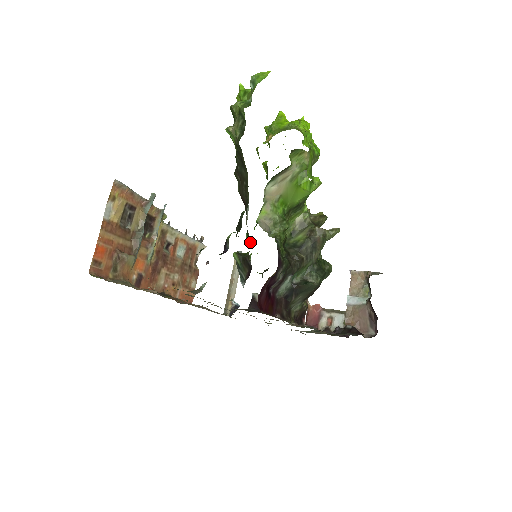
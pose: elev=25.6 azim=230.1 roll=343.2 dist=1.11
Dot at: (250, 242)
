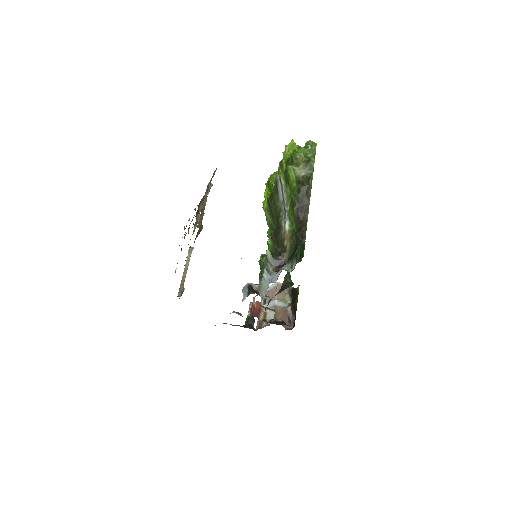
Dot at: (275, 246)
